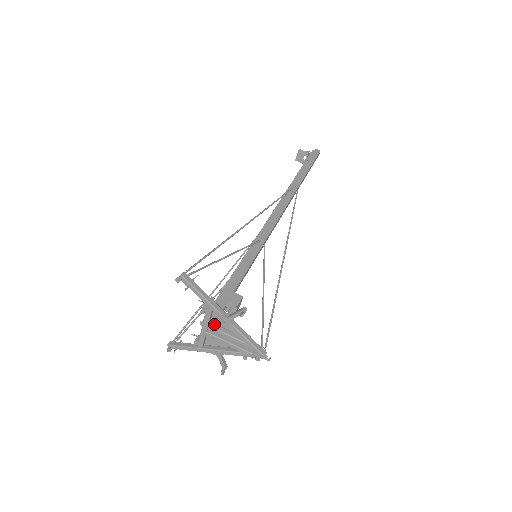
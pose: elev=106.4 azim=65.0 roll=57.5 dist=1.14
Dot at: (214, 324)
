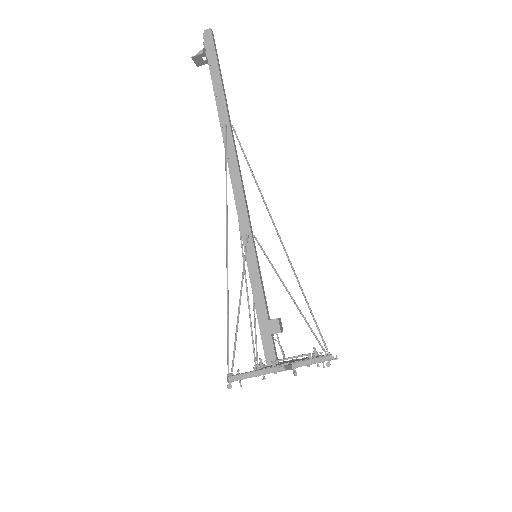
Dot at: occluded
